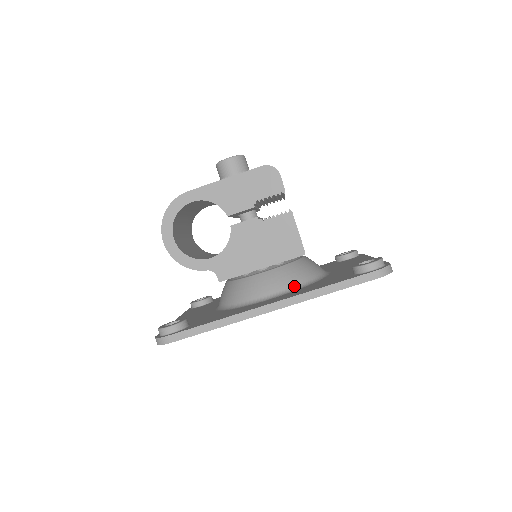
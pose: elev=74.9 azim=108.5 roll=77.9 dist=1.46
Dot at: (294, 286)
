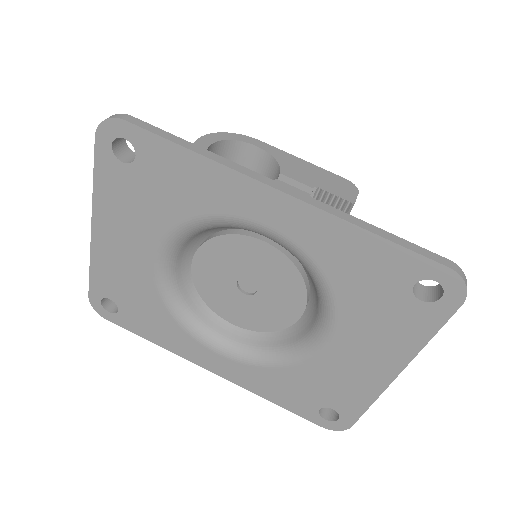
Dot at: occluded
